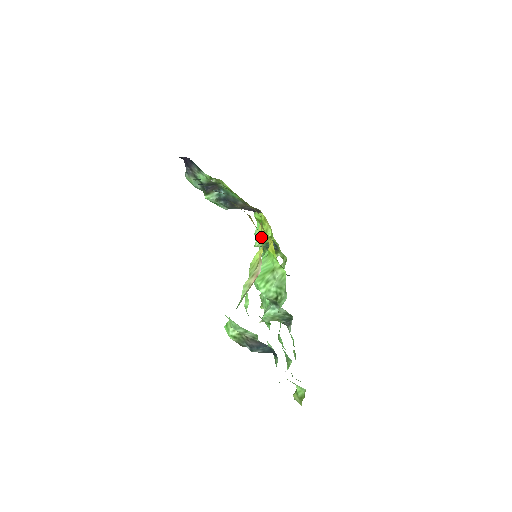
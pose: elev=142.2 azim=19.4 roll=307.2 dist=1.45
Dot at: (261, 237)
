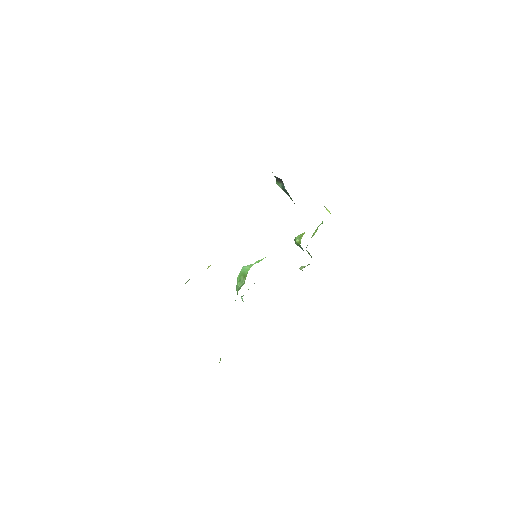
Dot at: occluded
